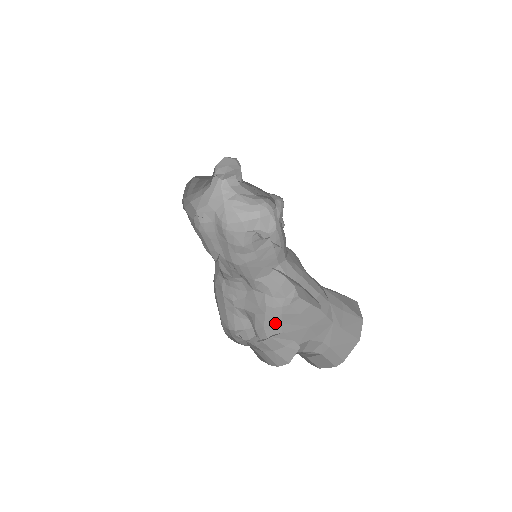
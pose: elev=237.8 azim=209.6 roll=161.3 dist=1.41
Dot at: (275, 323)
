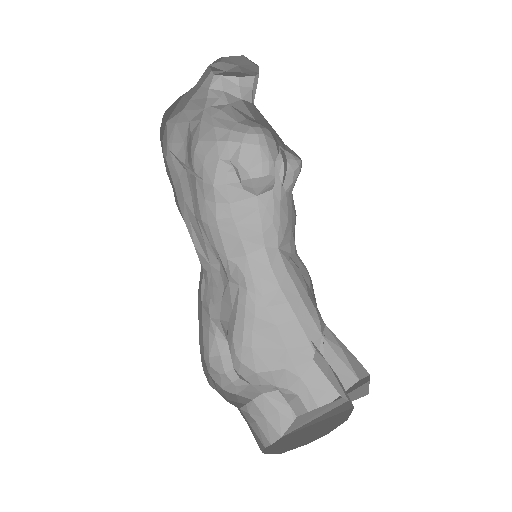
Dot at: (245, 330)
